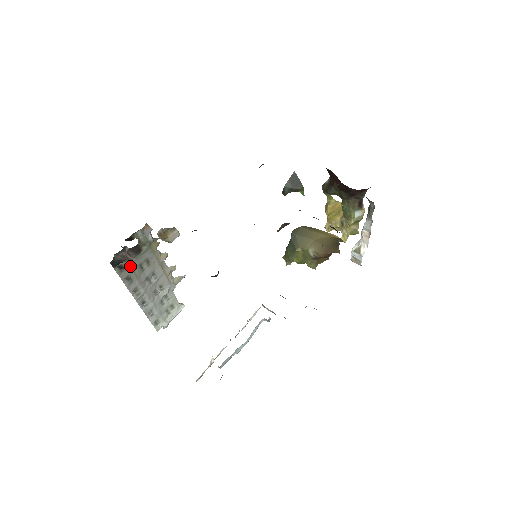
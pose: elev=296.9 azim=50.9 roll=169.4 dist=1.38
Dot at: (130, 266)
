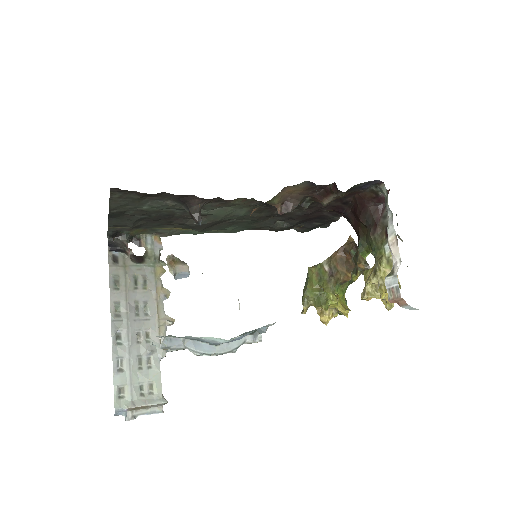
Dot at: (125, 267)
